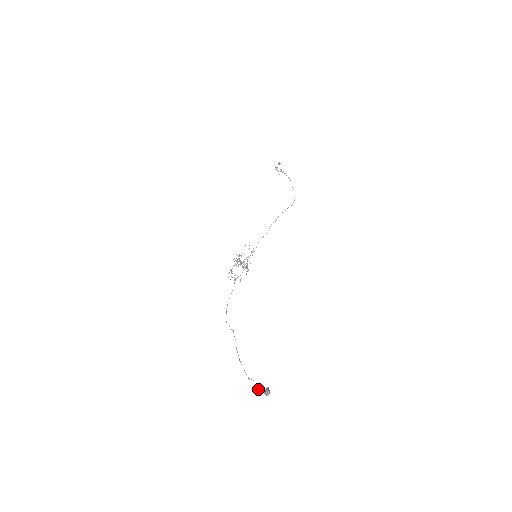
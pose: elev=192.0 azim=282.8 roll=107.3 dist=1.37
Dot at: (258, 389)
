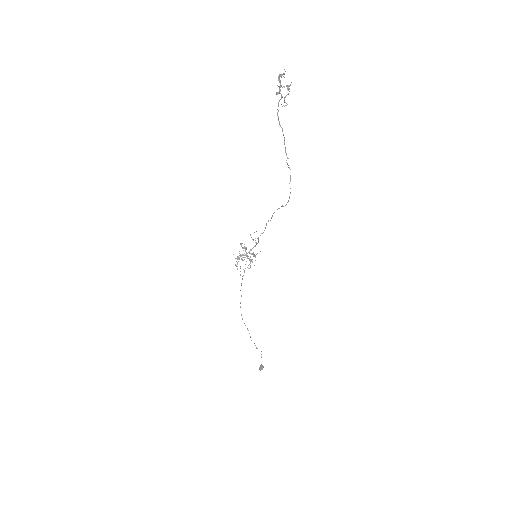
Dot at: (261, 357)
